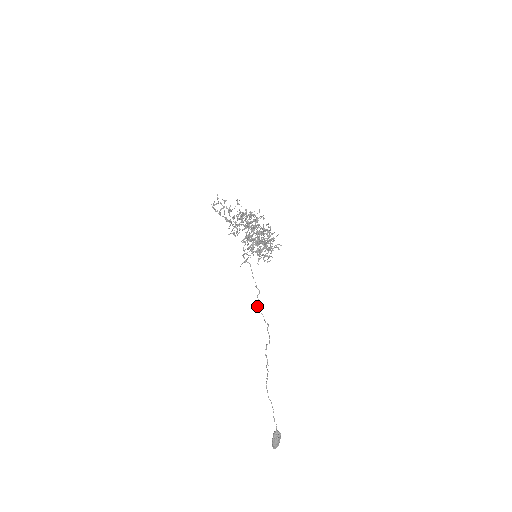
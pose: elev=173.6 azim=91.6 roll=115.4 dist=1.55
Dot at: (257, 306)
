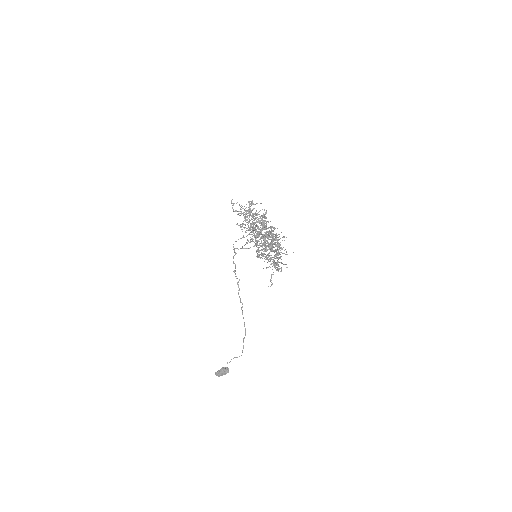
Dot at: occluded
